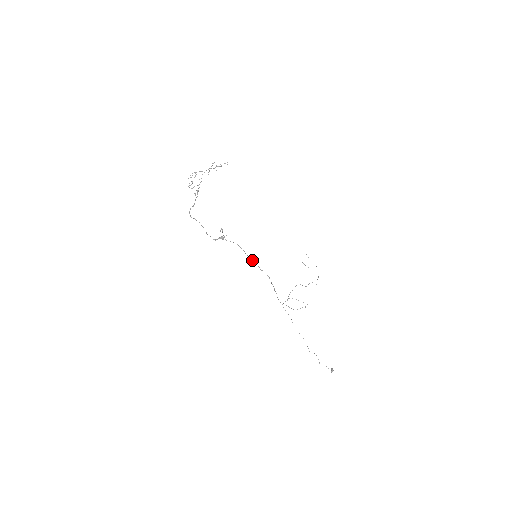
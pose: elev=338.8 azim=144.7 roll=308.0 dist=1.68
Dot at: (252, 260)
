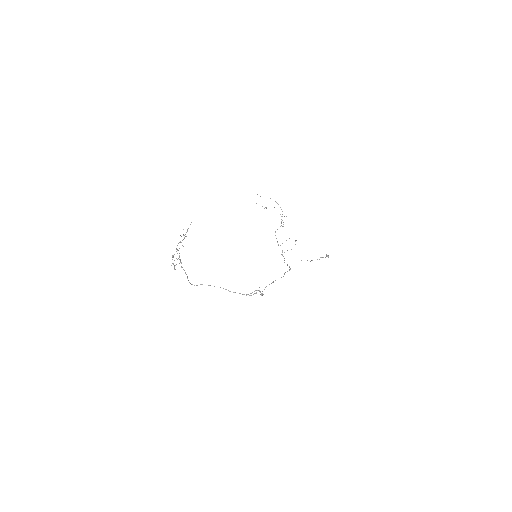
Dot at: occluded
